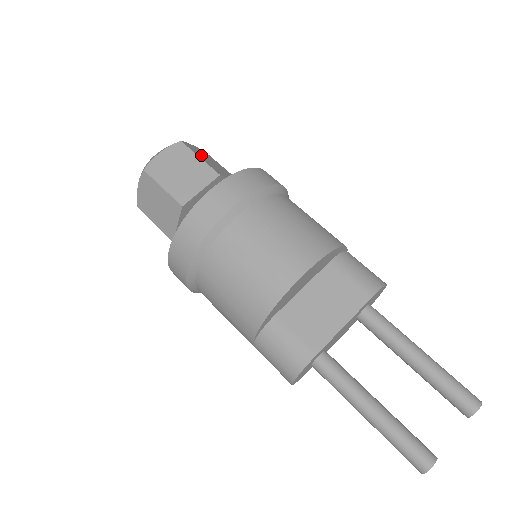
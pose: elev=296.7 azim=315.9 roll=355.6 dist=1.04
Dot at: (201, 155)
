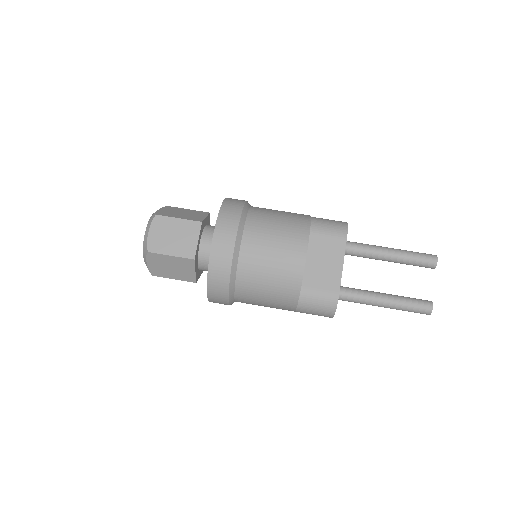
Dot at: (174, 214)
